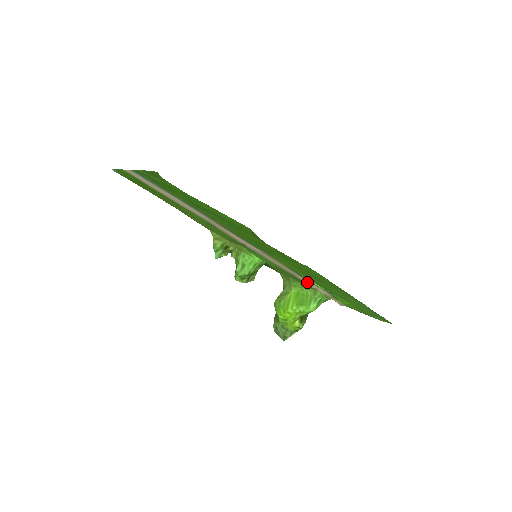
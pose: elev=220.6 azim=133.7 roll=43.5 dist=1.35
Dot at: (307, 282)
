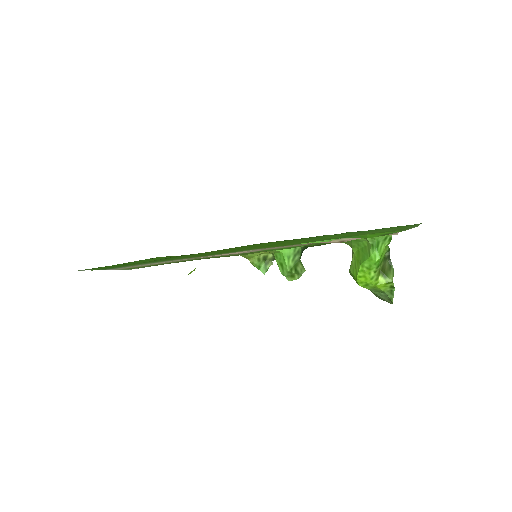
Dot at: (326, 242)
